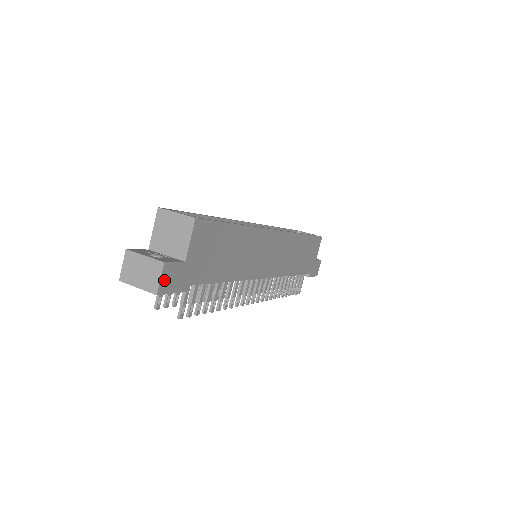
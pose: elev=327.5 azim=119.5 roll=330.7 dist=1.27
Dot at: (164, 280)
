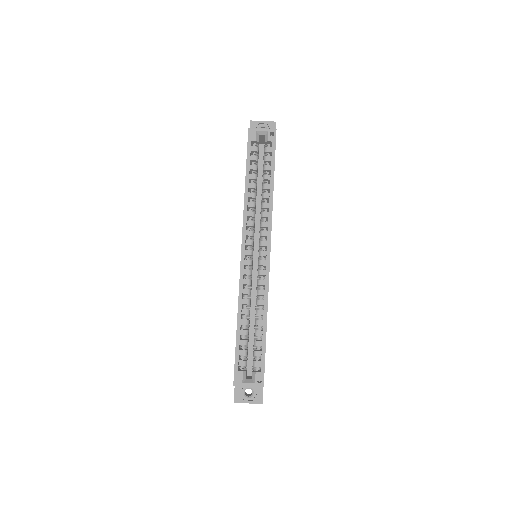
Dot at: occluded
